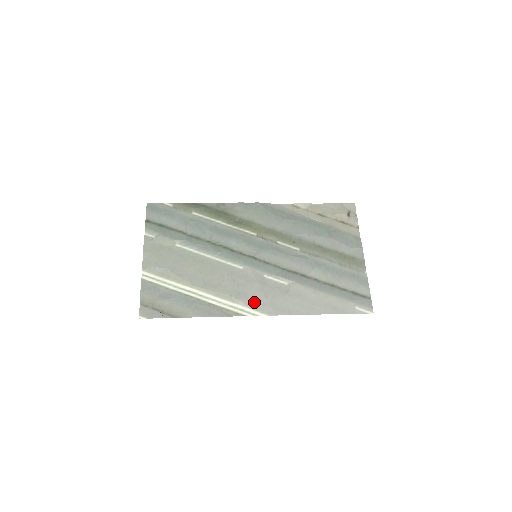
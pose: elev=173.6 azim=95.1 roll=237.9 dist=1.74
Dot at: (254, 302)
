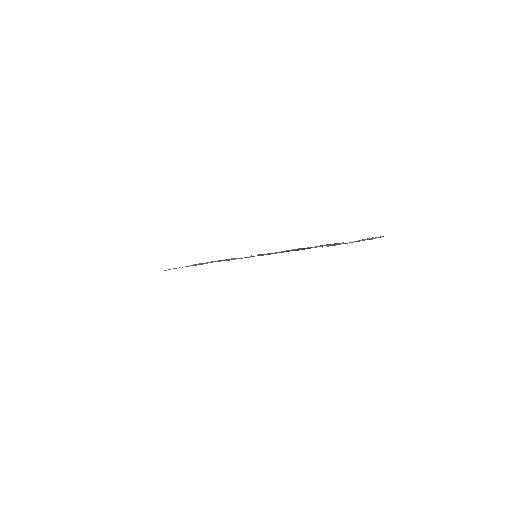
Dot at: occluded
